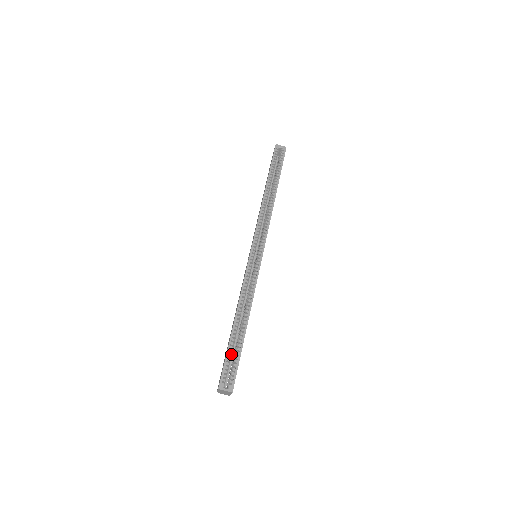
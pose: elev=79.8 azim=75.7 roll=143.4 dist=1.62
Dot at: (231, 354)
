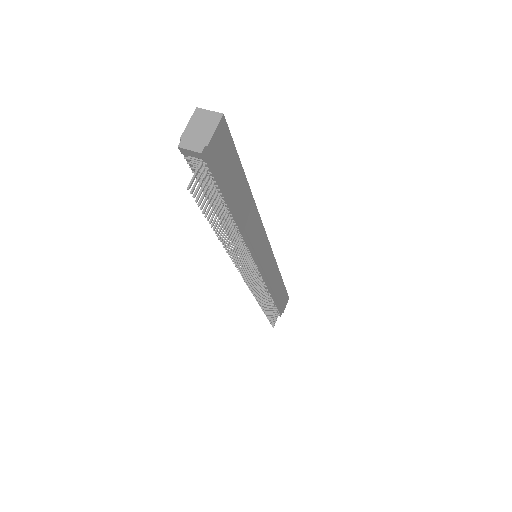
Dot at: occluded
